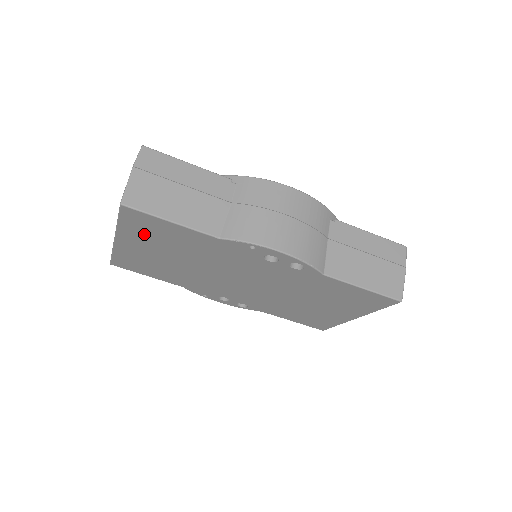
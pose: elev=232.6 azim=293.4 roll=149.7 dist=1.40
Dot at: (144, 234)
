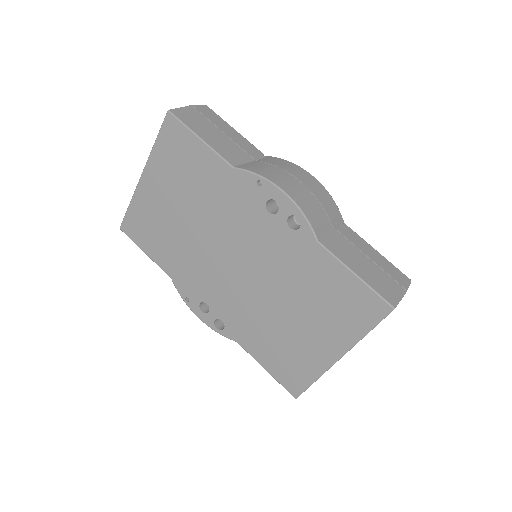
Dot at: (170, 163)
